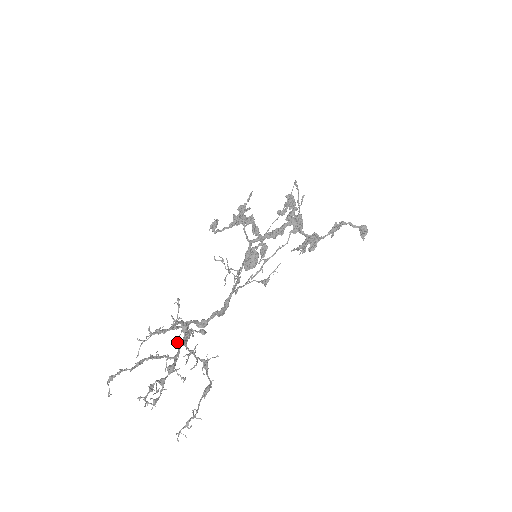
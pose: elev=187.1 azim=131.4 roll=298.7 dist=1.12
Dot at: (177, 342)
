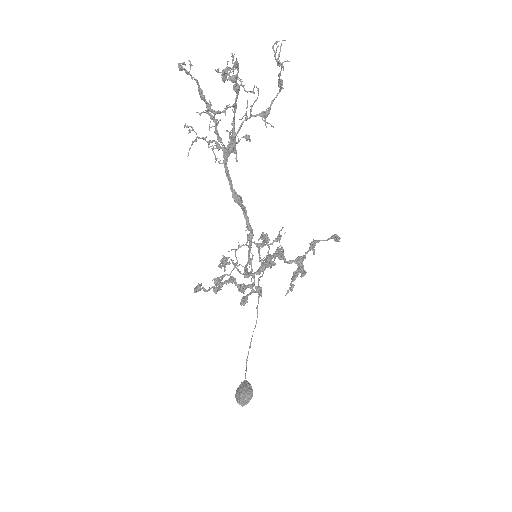
Dot at: (227, 130)
